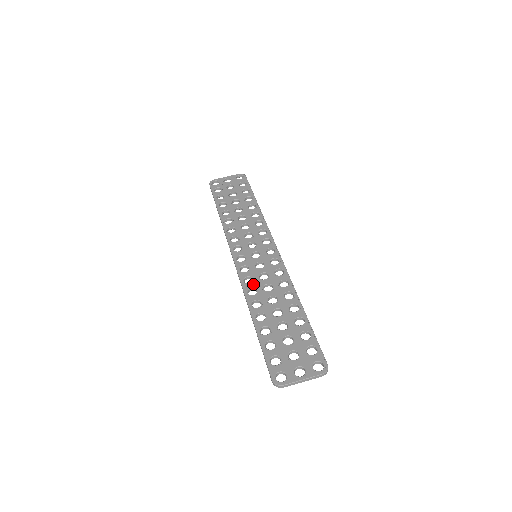
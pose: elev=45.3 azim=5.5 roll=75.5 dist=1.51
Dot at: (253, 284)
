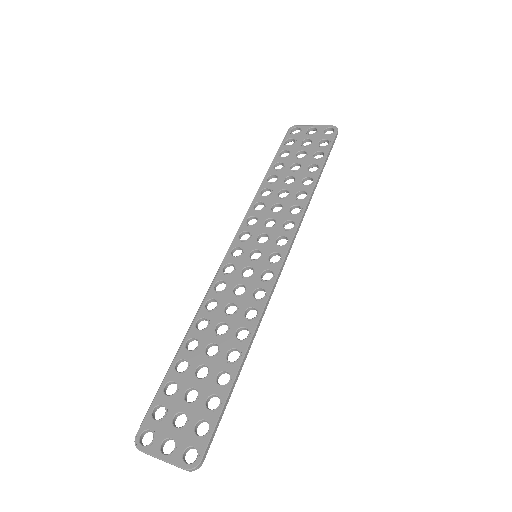
Dot at: (220, 294)
